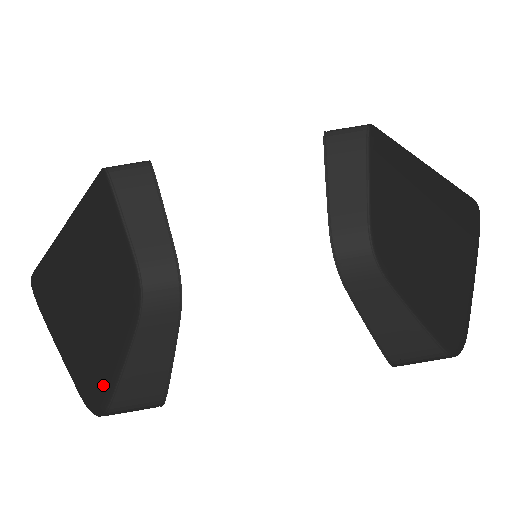
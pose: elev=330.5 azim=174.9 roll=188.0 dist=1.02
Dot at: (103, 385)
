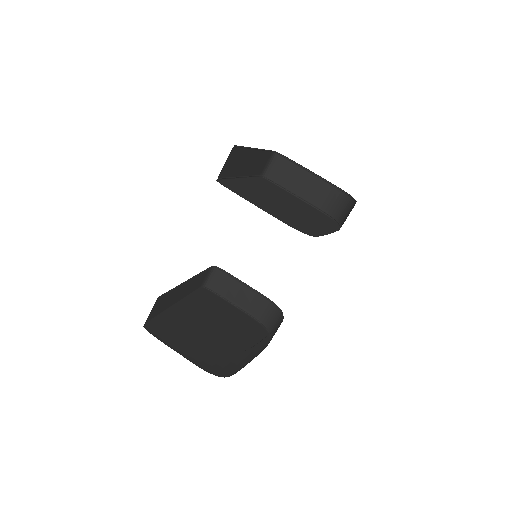
Dot at: (225, 367)
